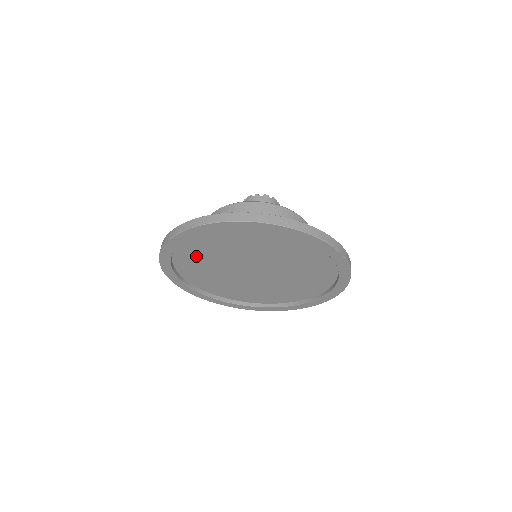
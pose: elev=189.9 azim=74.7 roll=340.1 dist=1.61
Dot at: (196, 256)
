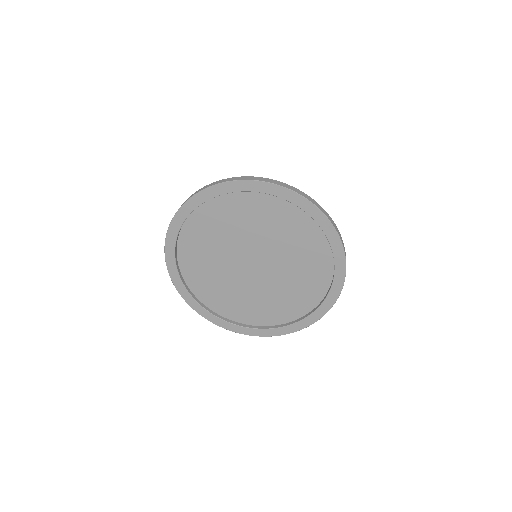
Dot at: (204, 233)
